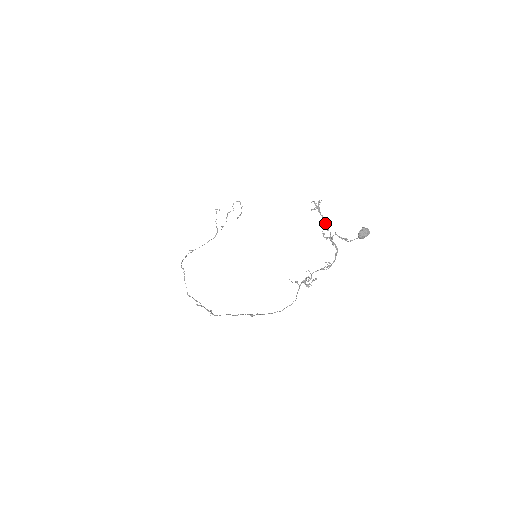
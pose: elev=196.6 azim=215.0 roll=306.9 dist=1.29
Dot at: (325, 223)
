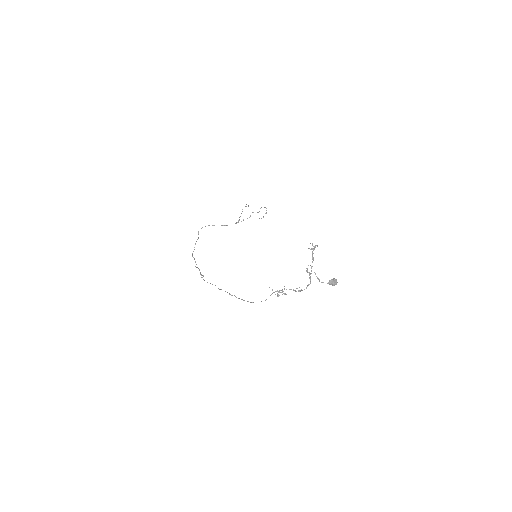
Dot at: (312, 262)
